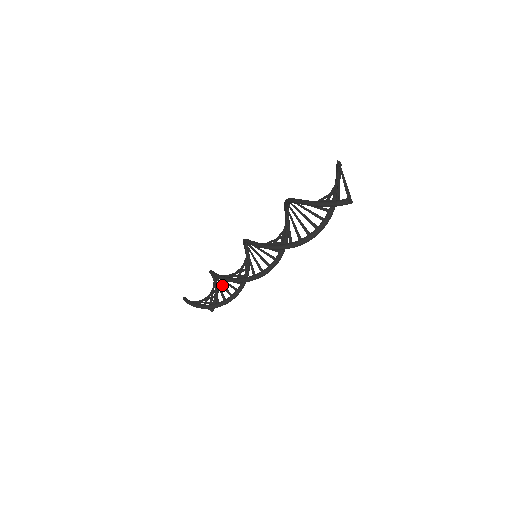
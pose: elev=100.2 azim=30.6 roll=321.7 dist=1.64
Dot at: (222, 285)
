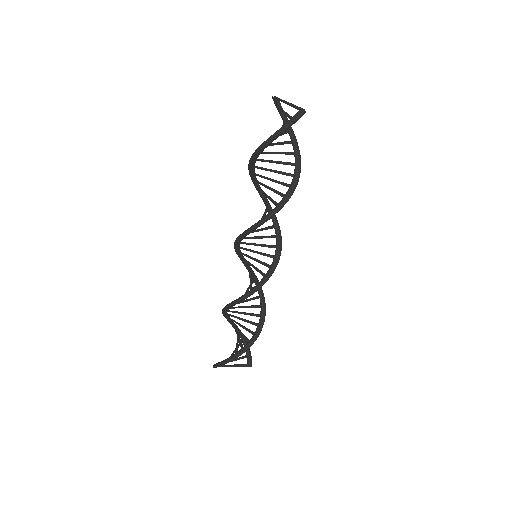
Dot at: (243, 320)
